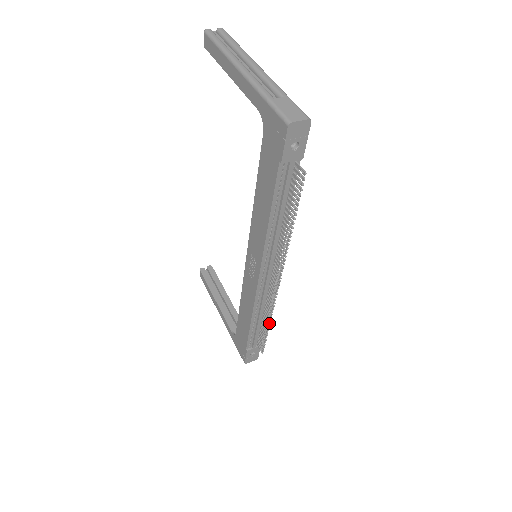
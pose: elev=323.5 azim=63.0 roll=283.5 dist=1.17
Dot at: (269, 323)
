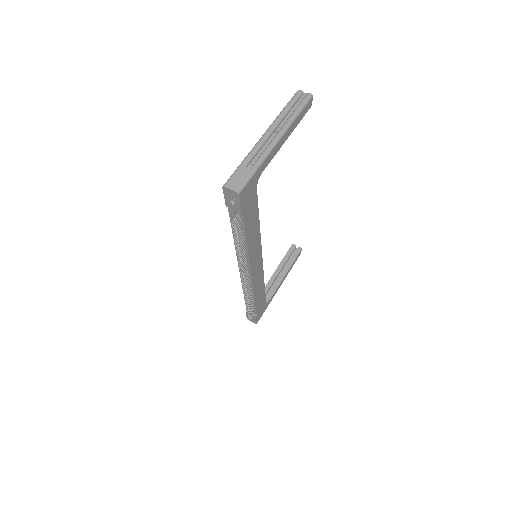
Dot at: (246, 303)
